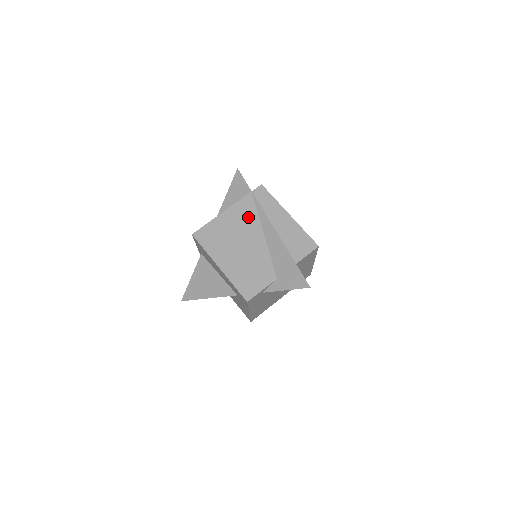
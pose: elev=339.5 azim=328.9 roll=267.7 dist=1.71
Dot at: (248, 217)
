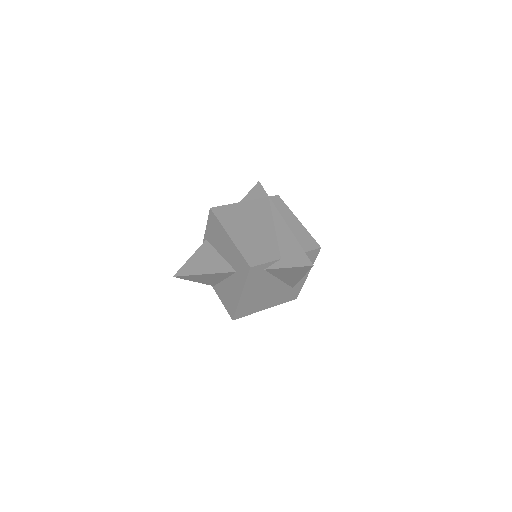
Dot at: (263, 211)
